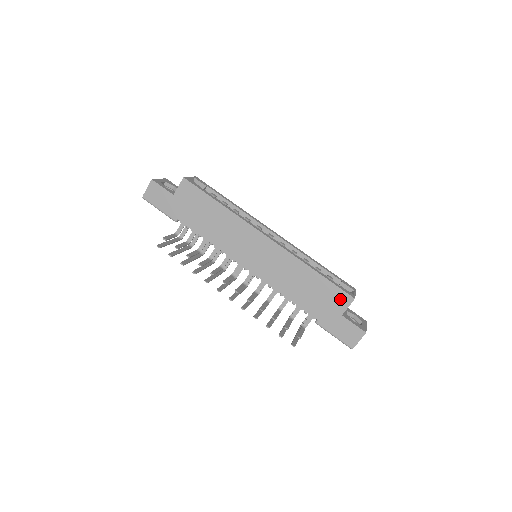
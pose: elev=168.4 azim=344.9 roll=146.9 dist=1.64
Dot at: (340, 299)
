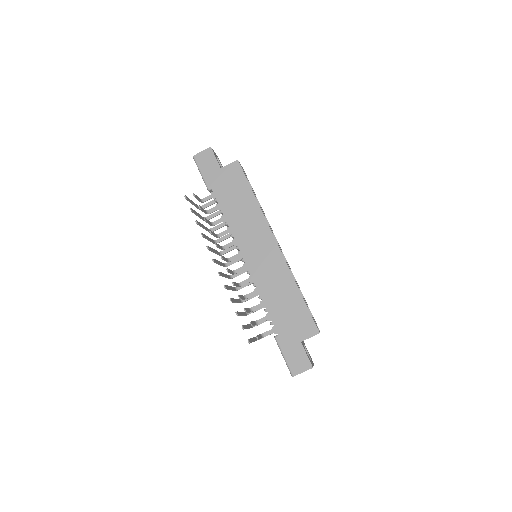
Dot at: (307, 327)
